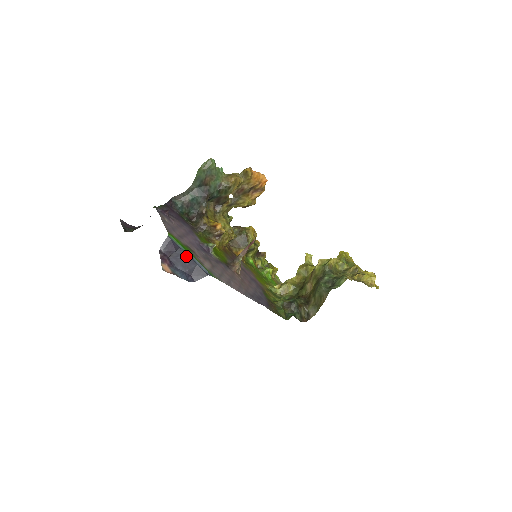
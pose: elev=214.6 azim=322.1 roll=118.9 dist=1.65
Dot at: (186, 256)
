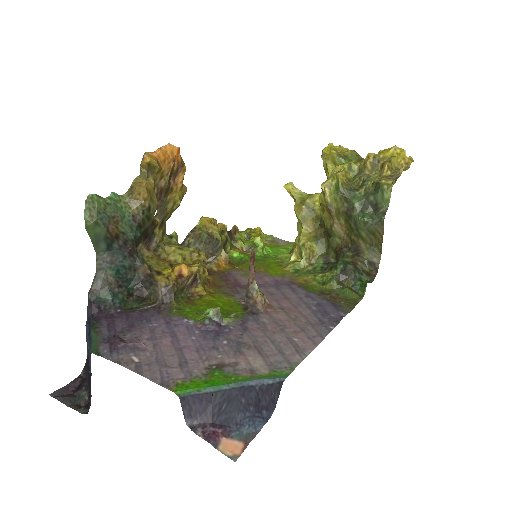
Dot at: (231, 393)
